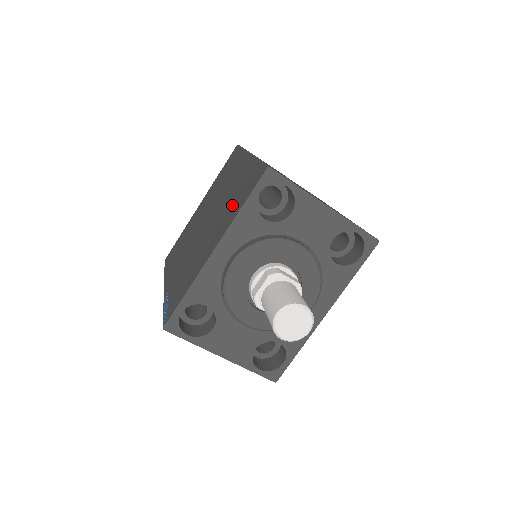
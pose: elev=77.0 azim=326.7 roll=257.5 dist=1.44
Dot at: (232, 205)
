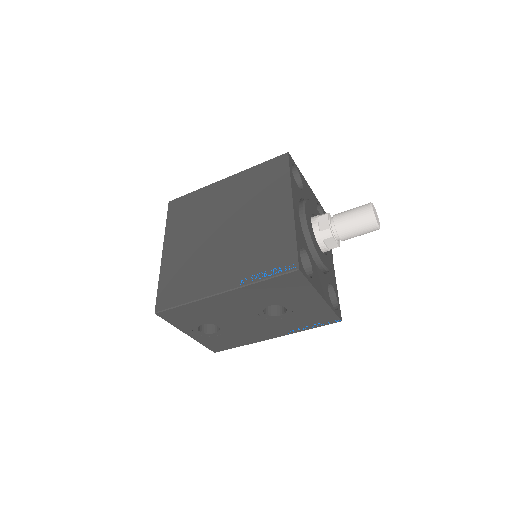
Dot at: (266, 188)
